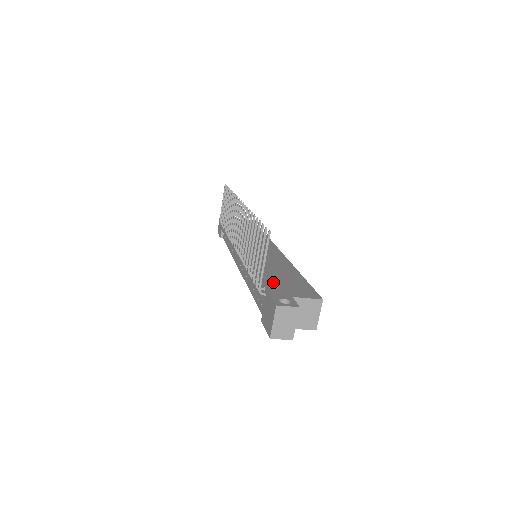
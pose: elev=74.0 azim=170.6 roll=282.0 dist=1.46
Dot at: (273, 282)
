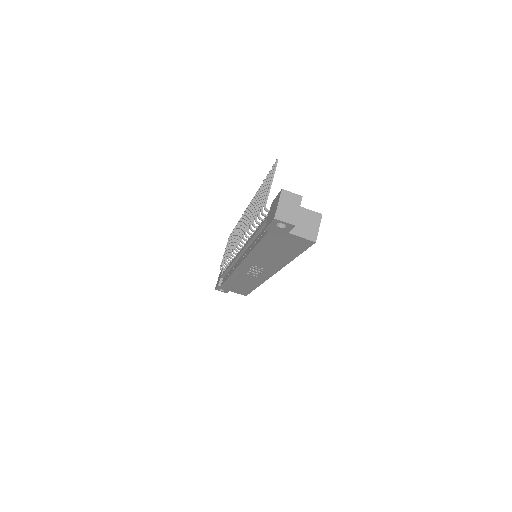
Dot at: occluded
